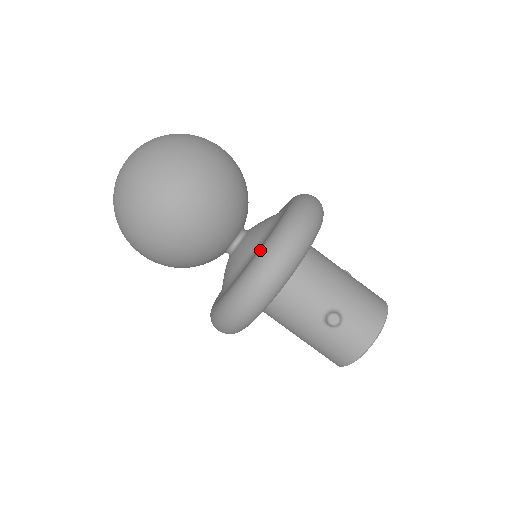
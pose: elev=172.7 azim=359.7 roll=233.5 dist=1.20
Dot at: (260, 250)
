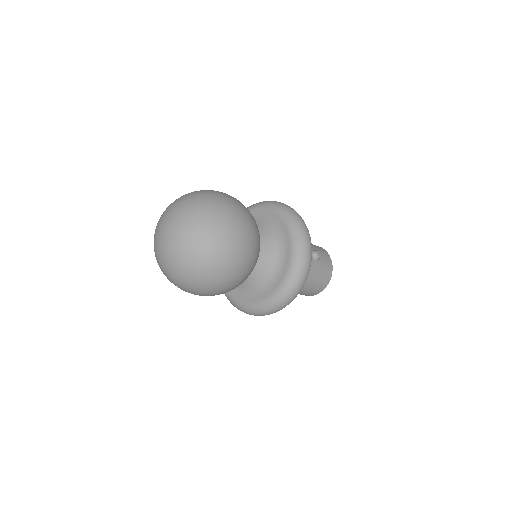
Dot at: (289, 225)
